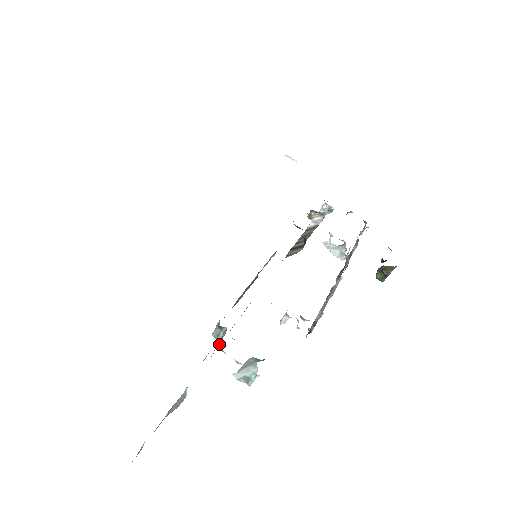
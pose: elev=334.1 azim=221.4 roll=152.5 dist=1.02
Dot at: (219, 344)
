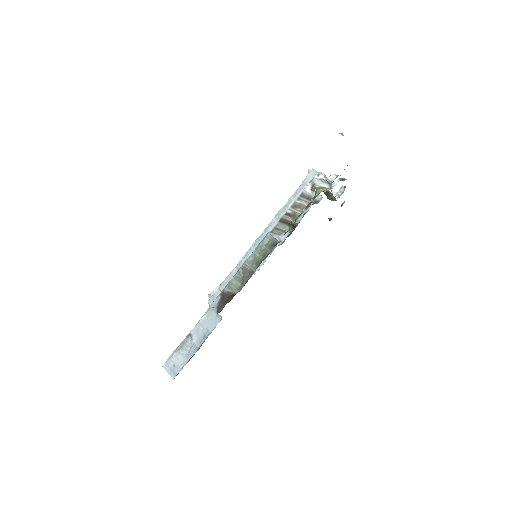
Dot at: (210, 302)
